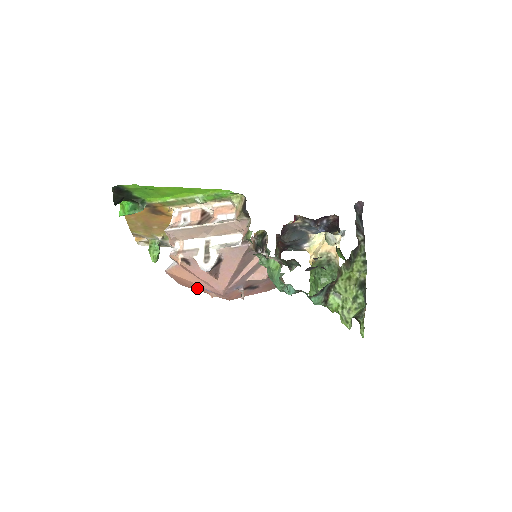
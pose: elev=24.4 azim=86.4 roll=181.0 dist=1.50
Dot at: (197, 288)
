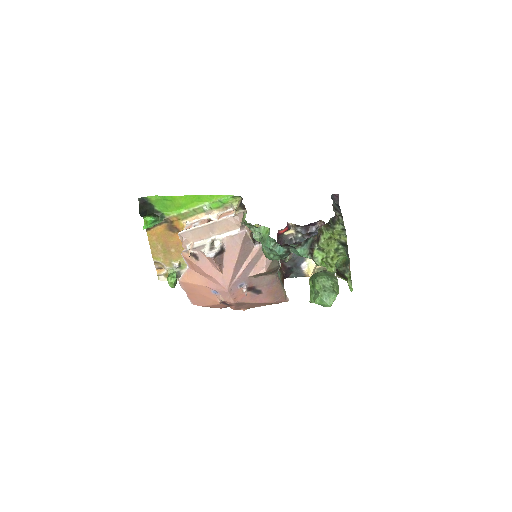
Dot at: (207, 296)
